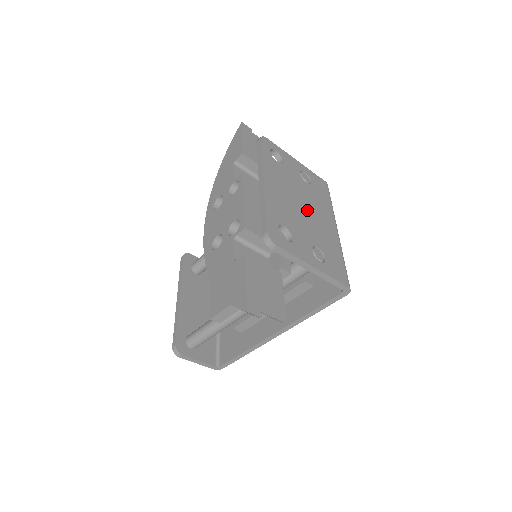
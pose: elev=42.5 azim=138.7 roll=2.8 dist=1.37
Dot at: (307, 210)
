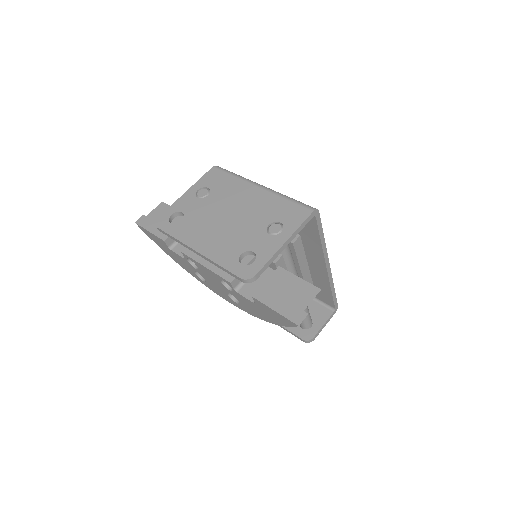
Dot at: (233, 214)
